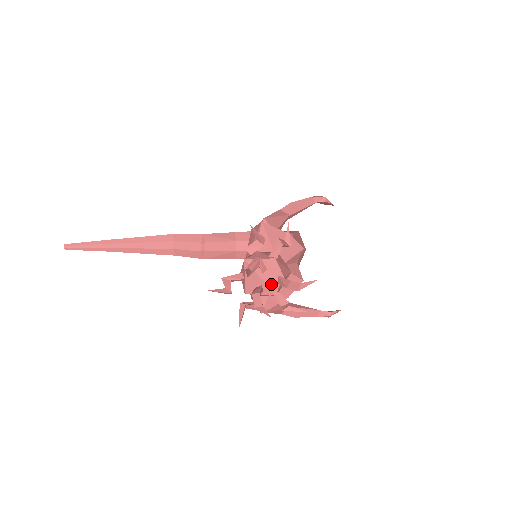
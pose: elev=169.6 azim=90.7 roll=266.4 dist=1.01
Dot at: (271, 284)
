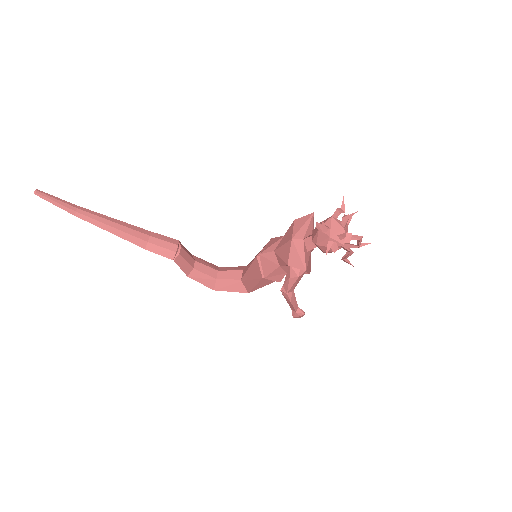
Dot at: occluded
